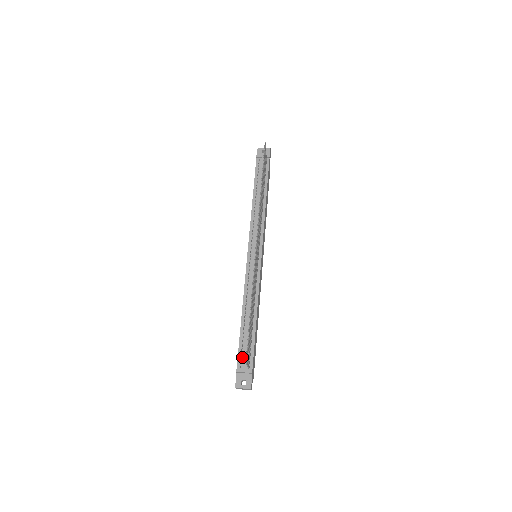
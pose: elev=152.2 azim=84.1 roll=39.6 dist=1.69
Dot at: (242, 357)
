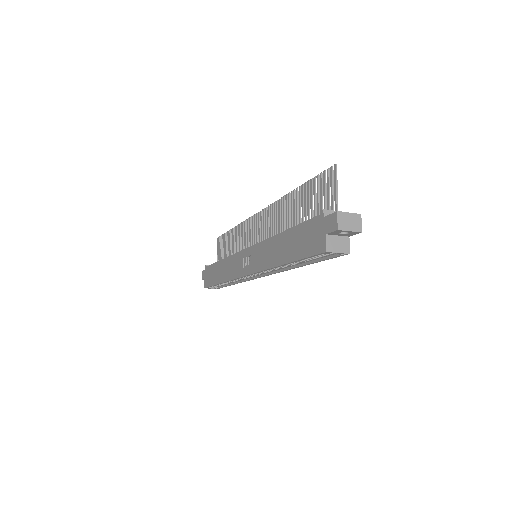
Dot at: occluded
